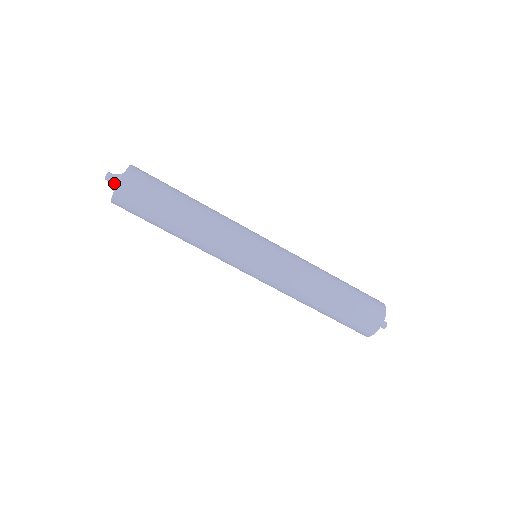
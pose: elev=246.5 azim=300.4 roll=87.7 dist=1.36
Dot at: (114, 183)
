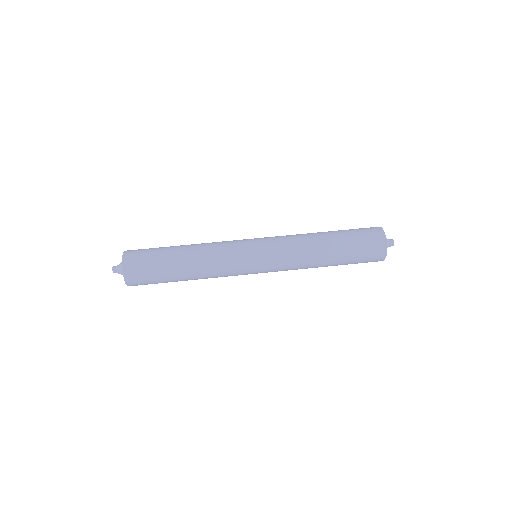
Dot at: (121, 262)
